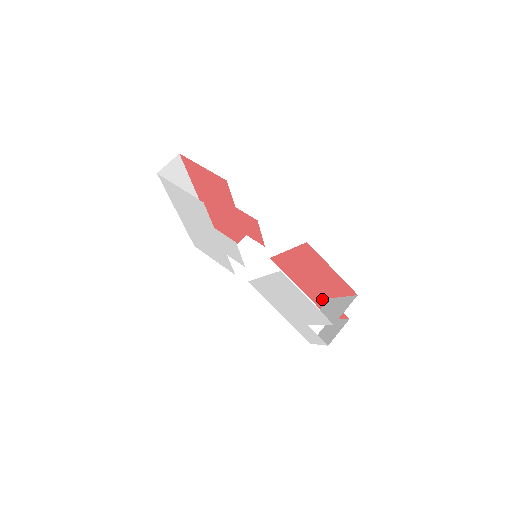
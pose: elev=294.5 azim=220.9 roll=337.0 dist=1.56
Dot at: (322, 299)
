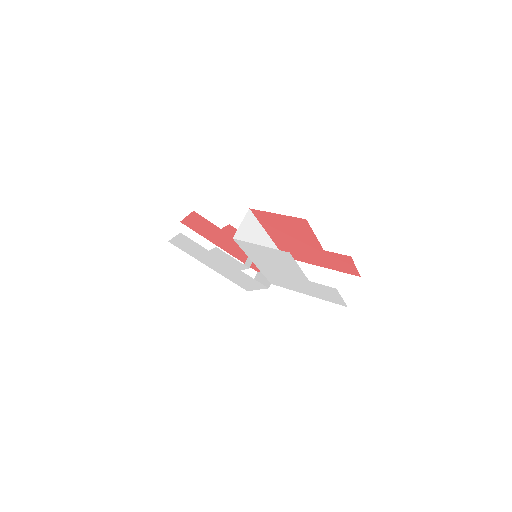
Dot at: (328, 258)
